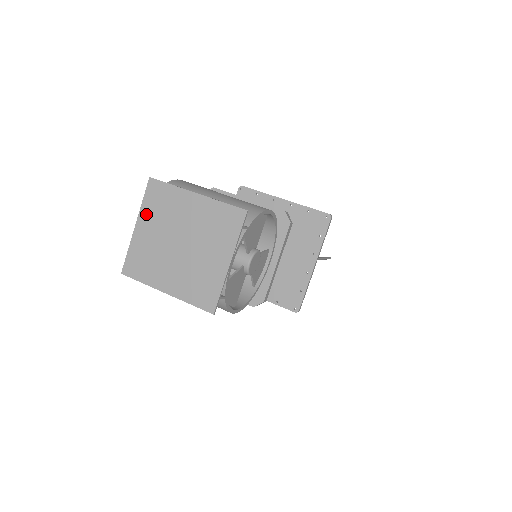
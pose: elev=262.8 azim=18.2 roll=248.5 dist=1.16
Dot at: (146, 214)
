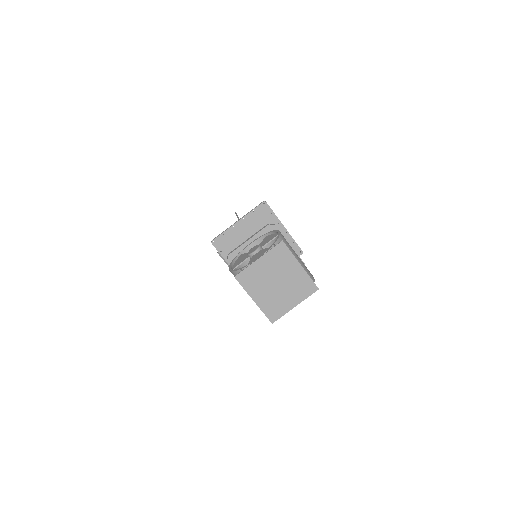
Dot at: (268, 257)
